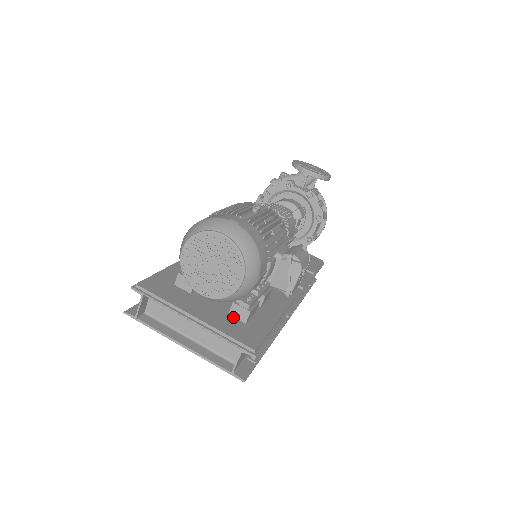
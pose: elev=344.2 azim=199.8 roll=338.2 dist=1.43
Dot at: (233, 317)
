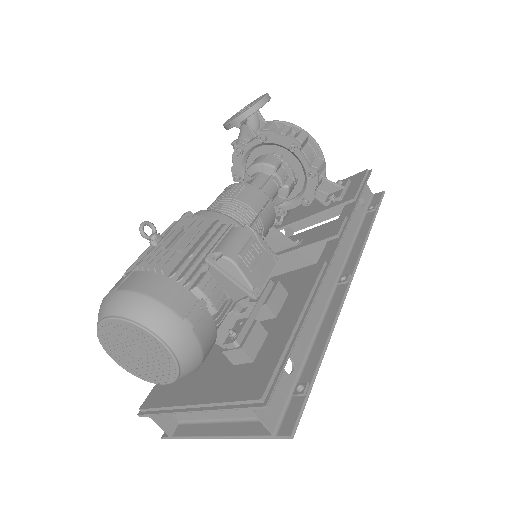
Dot at: (238, 365)
